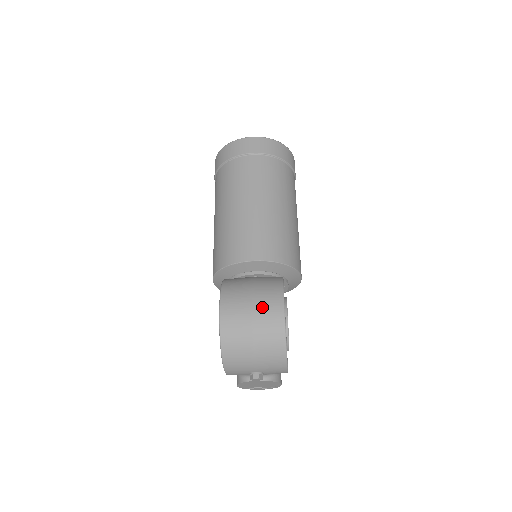
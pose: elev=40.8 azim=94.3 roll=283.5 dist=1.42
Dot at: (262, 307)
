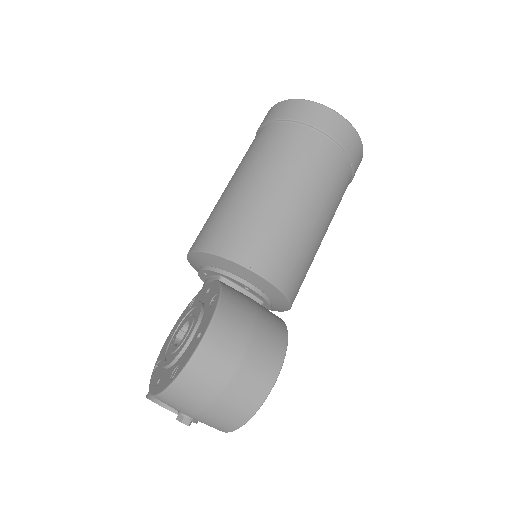
Dot at: (254, 364)
